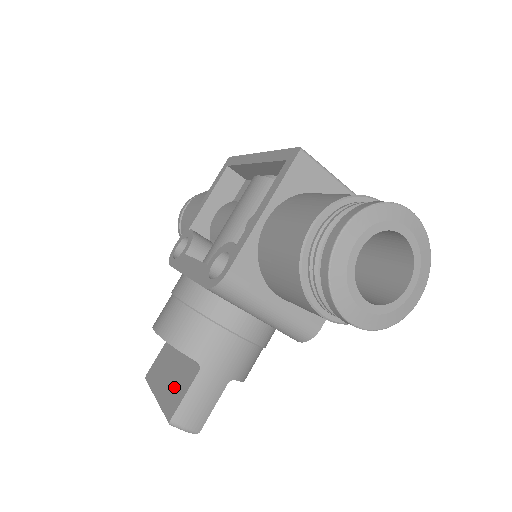
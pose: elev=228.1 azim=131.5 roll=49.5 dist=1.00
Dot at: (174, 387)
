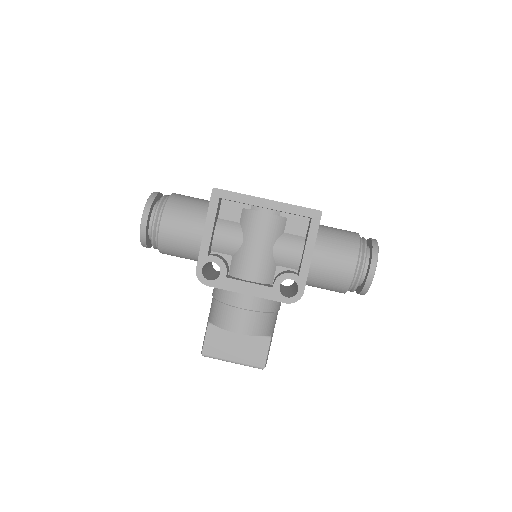
Dot at: (251, 352)
